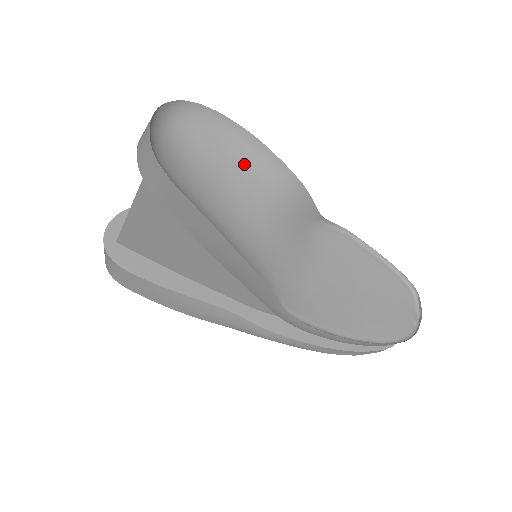
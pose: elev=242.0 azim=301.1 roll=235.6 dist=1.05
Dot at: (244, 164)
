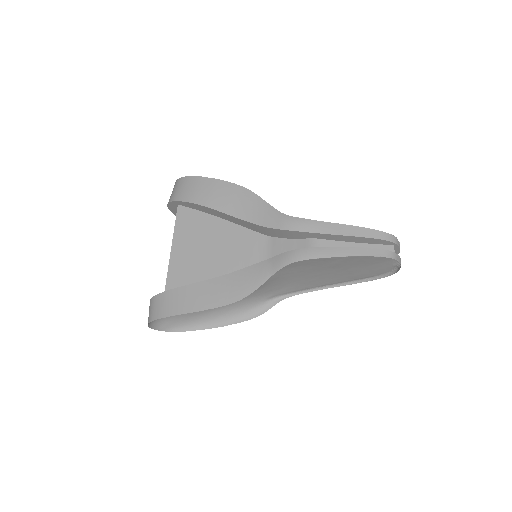
Dot at: occluded
